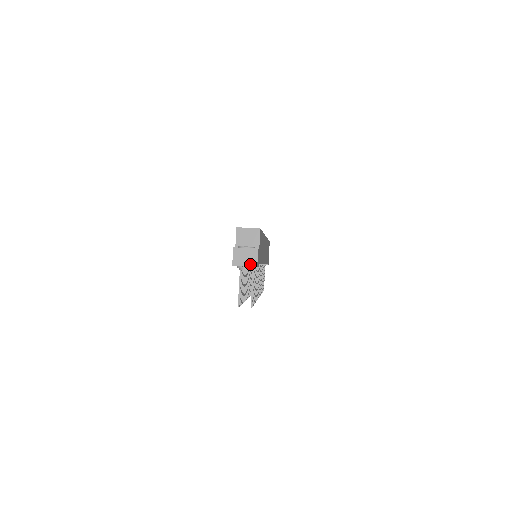
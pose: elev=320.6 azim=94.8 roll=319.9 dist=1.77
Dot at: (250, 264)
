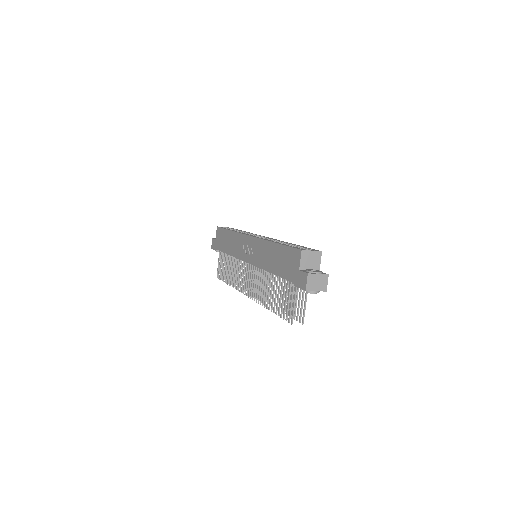
Dot at: (321, 289)
